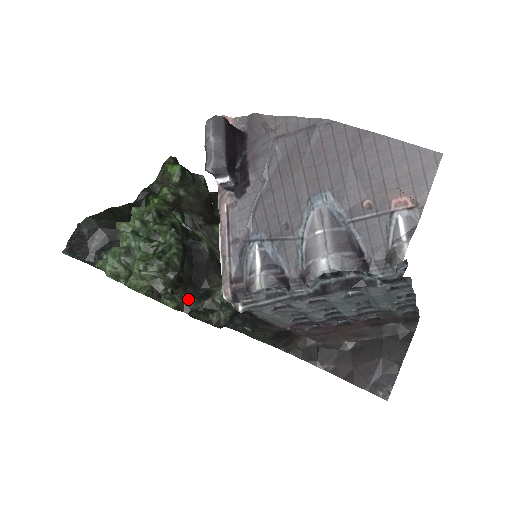
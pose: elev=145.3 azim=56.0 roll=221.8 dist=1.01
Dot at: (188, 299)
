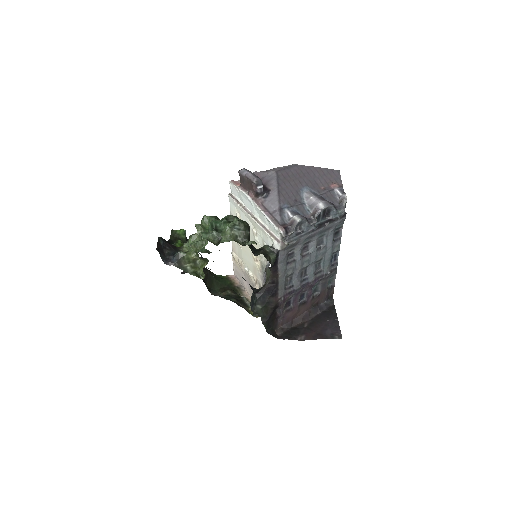
Dot at: (253, 250)
